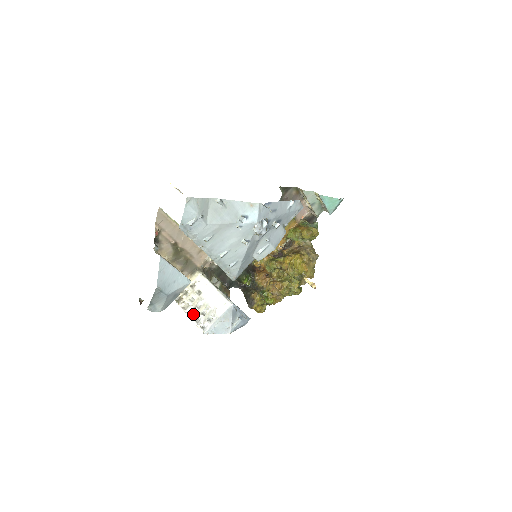
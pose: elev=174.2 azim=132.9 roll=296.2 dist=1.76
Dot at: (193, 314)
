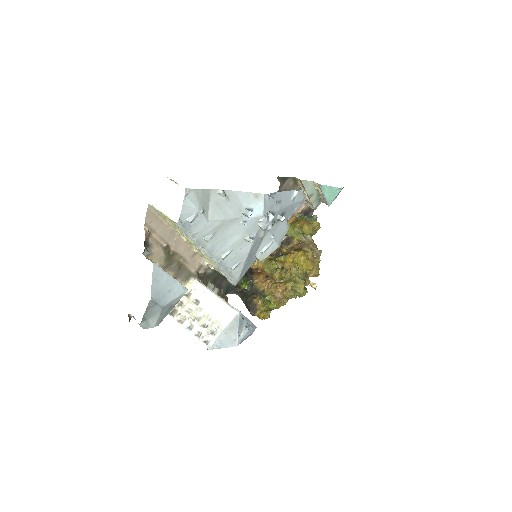
Dot at: (192, 327)
